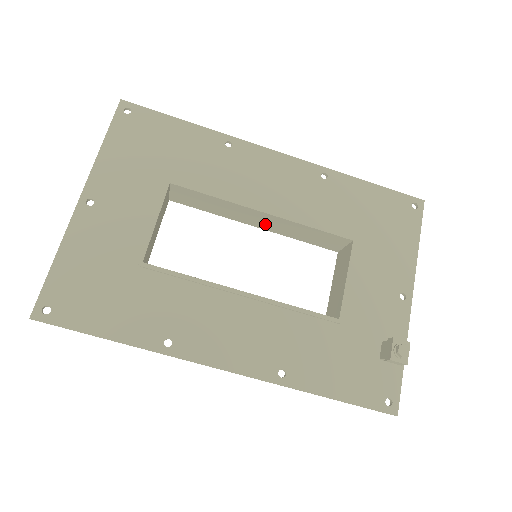
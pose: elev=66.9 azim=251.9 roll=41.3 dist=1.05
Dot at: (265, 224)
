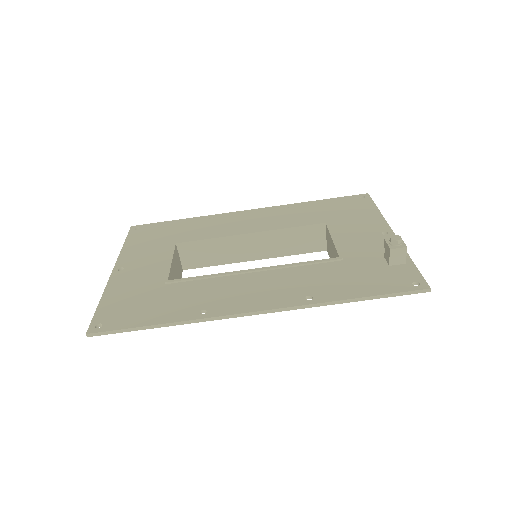
Dot at: (259, 250)
